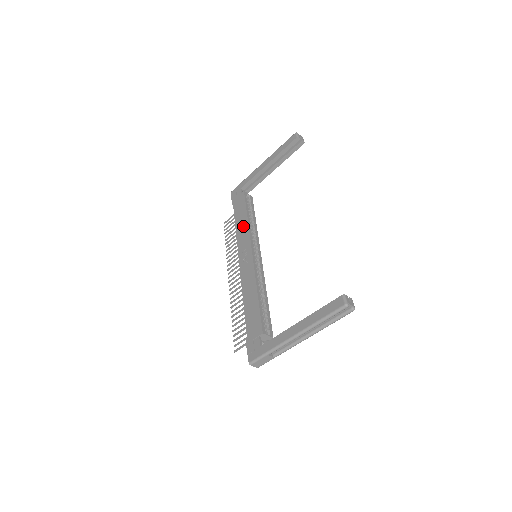
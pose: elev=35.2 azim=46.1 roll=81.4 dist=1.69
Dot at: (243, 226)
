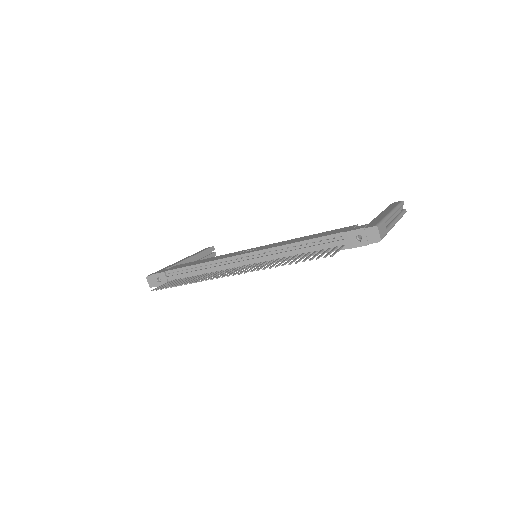
Dot at: (211, 258)
